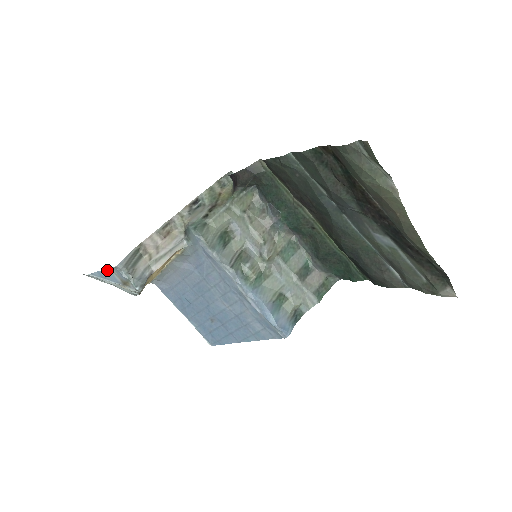
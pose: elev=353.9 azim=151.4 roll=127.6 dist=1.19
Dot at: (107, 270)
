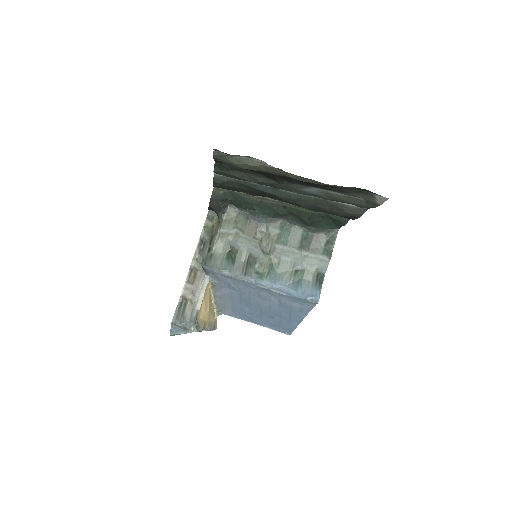
Dot at: (172, 327)
